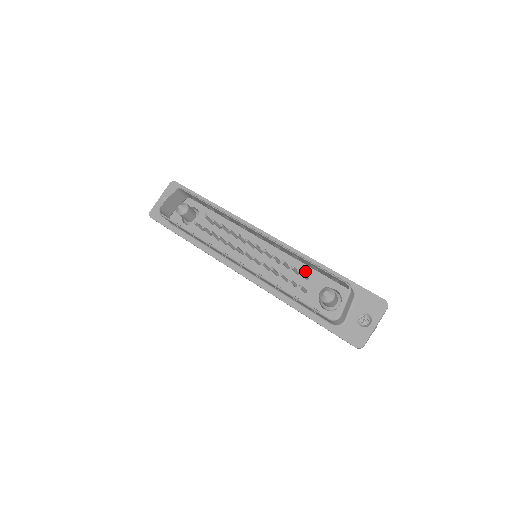
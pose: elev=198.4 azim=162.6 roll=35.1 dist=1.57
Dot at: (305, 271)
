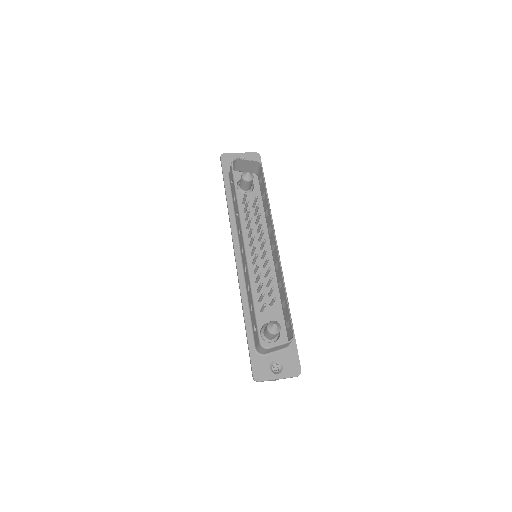
Dot at: occluded
